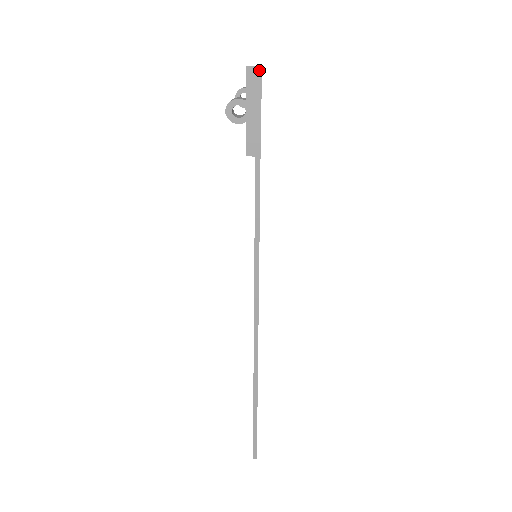
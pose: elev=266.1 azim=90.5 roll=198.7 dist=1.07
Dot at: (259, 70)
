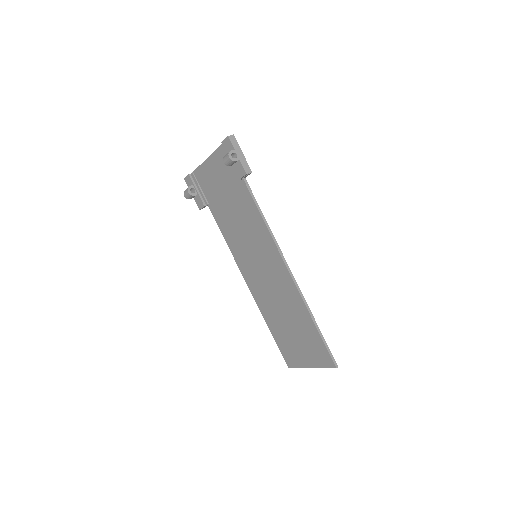
Dot at: (233, 136)
